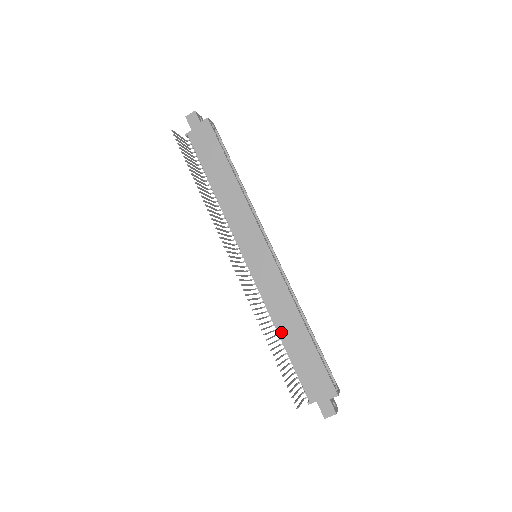
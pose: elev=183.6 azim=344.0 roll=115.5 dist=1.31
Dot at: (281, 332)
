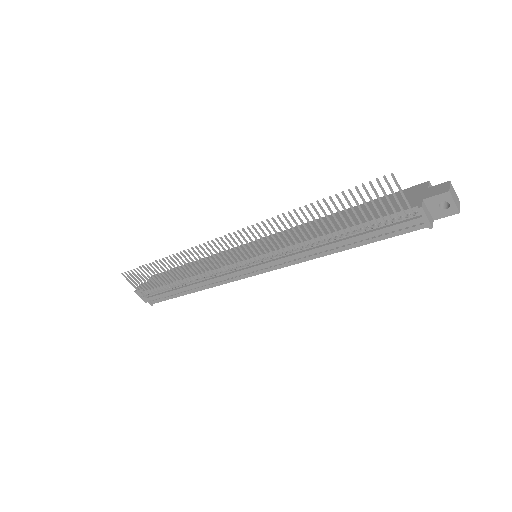
Dot at: (328, 232)
